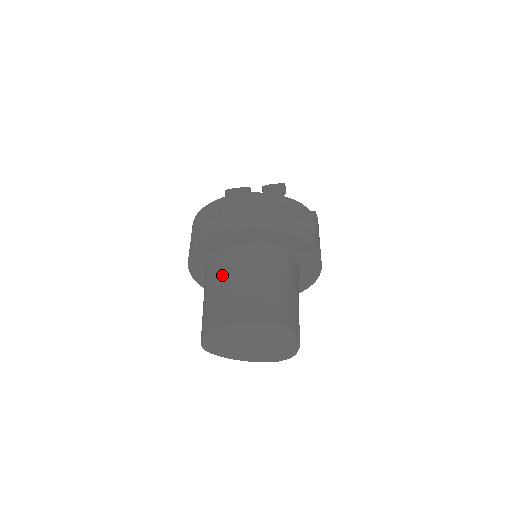
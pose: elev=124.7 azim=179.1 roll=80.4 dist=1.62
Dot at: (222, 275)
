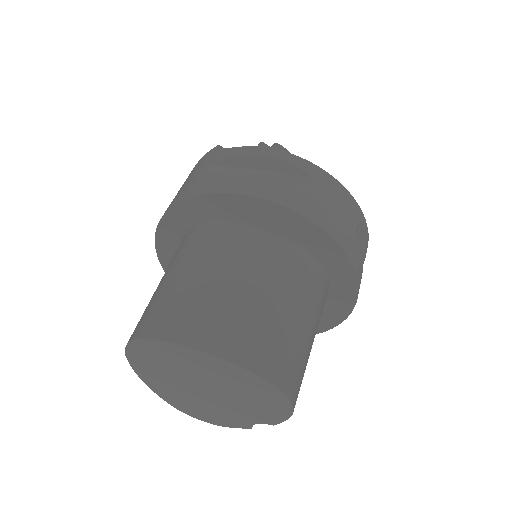
Dot at: (247, 266)
